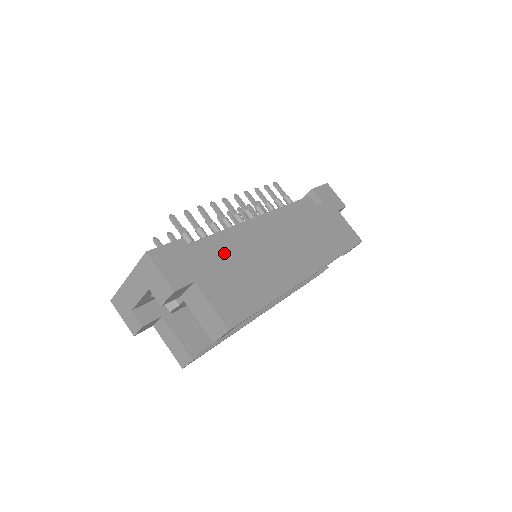
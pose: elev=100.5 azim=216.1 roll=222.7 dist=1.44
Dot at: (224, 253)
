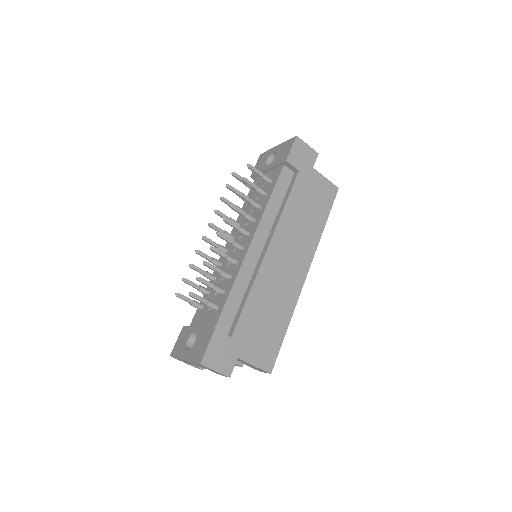
Dot at: (246, 313)
